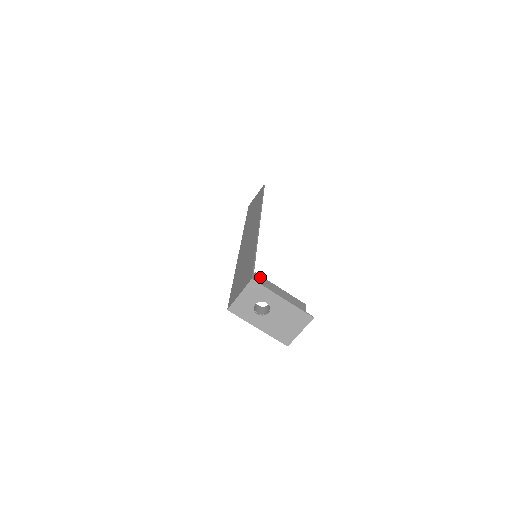
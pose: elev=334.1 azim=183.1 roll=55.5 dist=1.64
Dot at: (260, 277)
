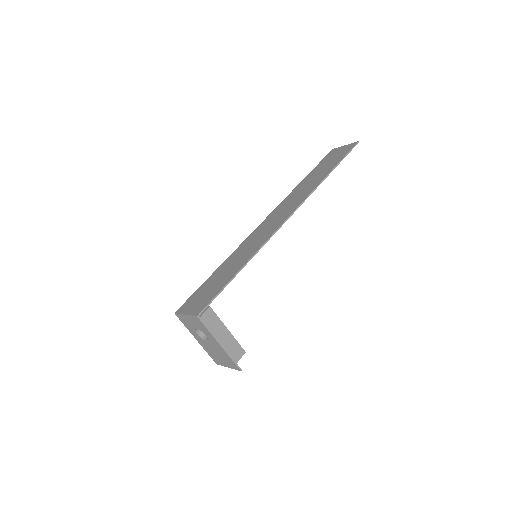
Dot at: (211, 313)
